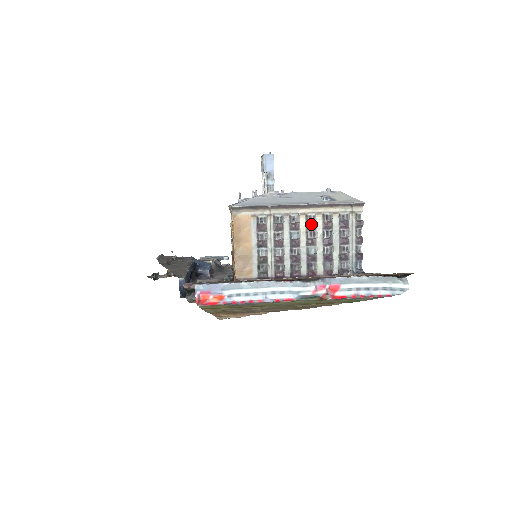
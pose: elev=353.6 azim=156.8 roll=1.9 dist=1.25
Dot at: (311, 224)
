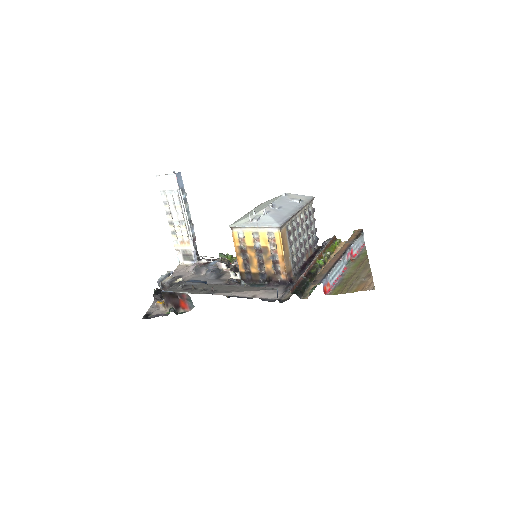
Dot at: (303, 220)
